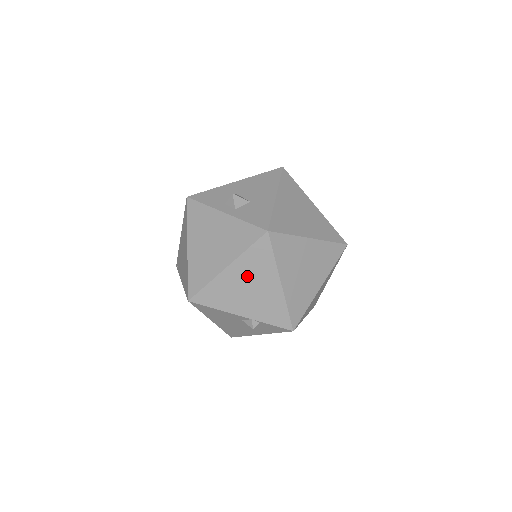
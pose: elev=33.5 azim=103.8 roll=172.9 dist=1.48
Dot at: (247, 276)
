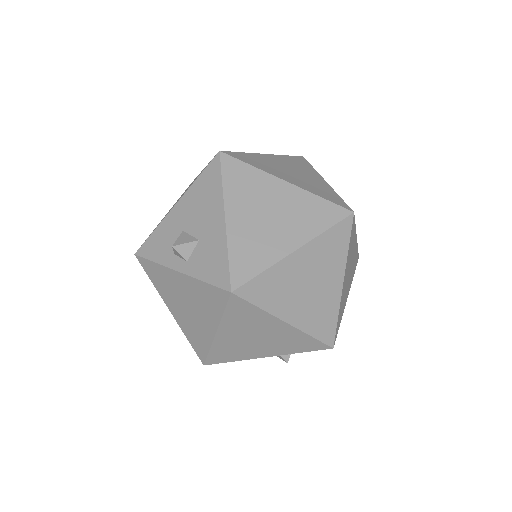
Dot at: (244, 331)
